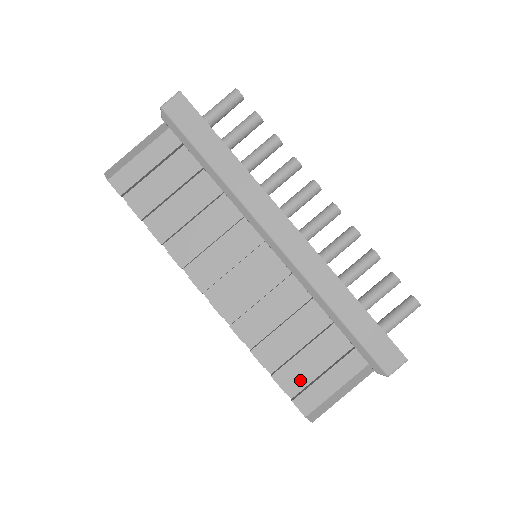
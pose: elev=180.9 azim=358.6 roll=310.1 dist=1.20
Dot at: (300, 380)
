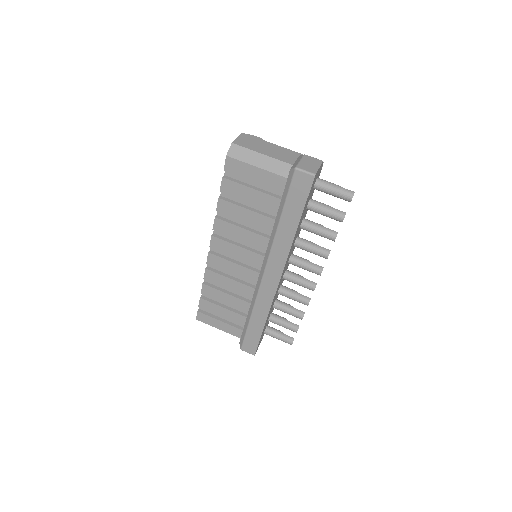
Dot at: occluded
